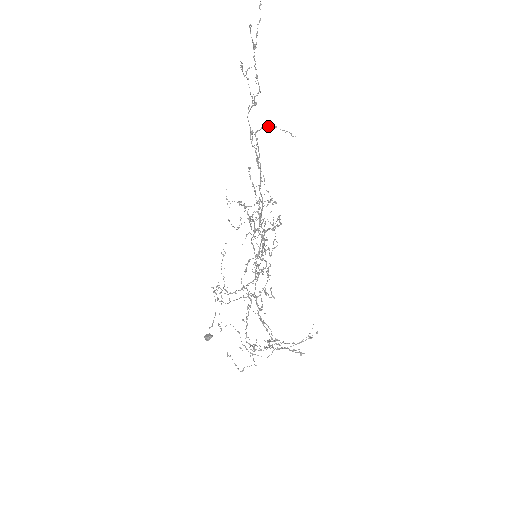
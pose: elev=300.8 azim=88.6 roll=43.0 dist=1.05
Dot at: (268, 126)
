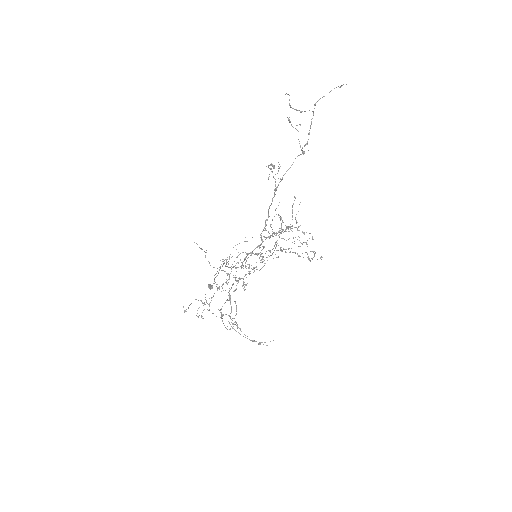
Dot at: (274, 166)
